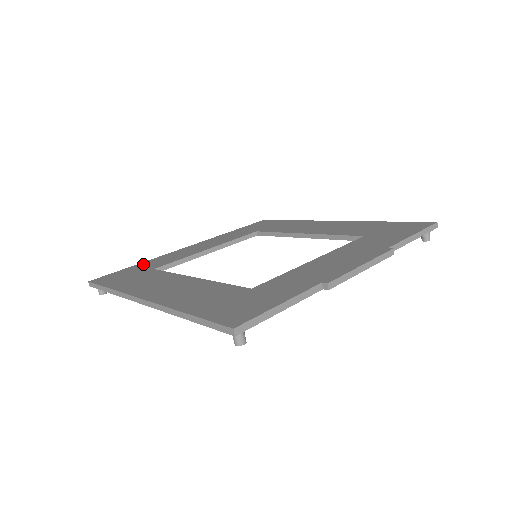
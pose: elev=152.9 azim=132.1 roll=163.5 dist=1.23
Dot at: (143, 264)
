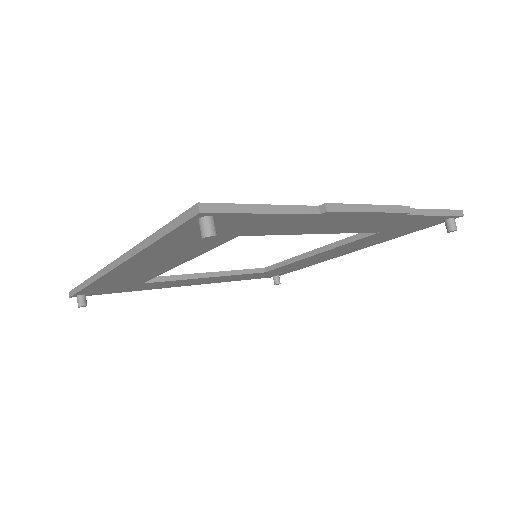
Dot at: occluded
